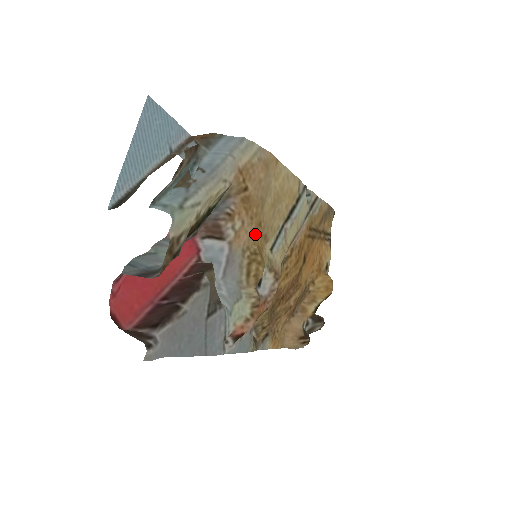
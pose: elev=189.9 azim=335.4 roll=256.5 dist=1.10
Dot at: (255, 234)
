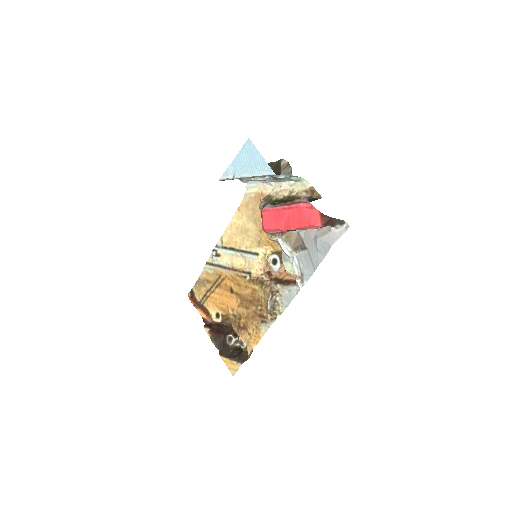
Dot at: (265, 233)
